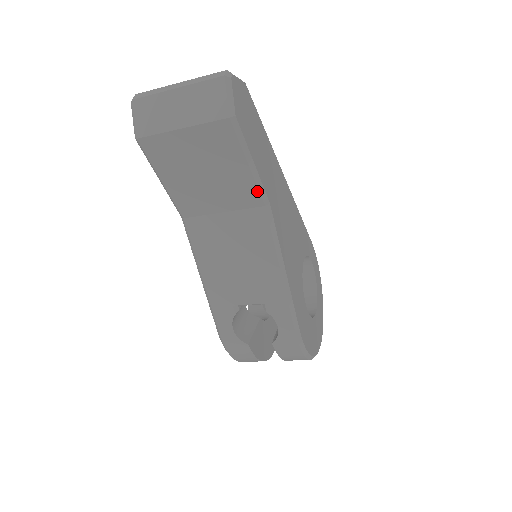
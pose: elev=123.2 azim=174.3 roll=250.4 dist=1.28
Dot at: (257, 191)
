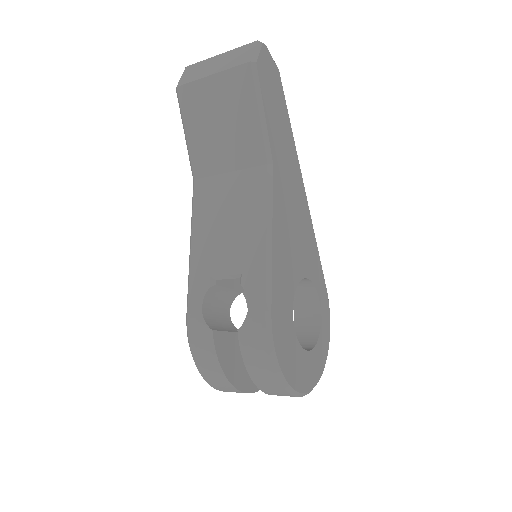
Dot at: (262, 145)
